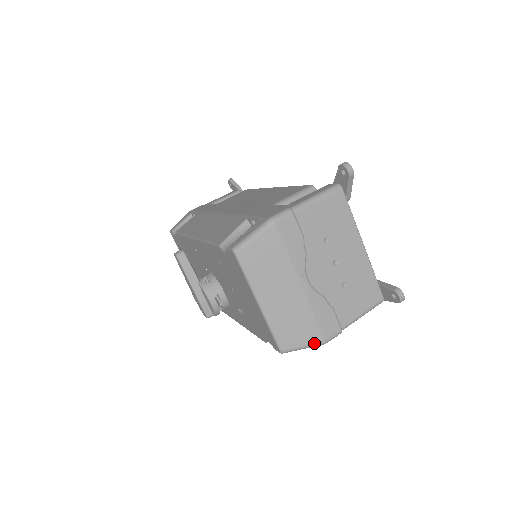
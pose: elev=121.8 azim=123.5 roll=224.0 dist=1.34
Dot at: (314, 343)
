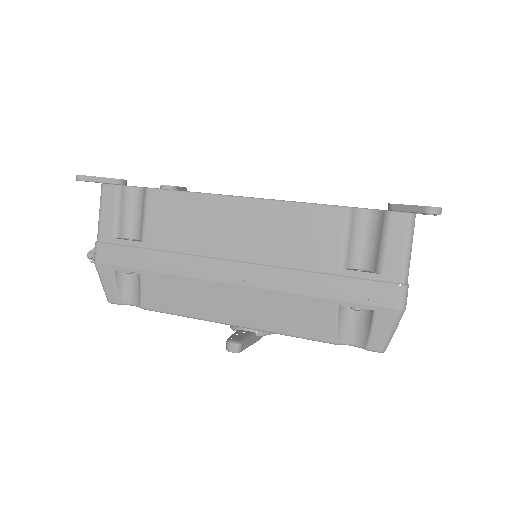
Dot at: occluded
